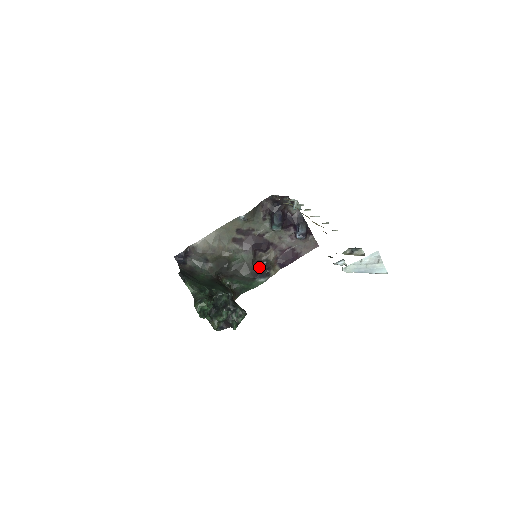
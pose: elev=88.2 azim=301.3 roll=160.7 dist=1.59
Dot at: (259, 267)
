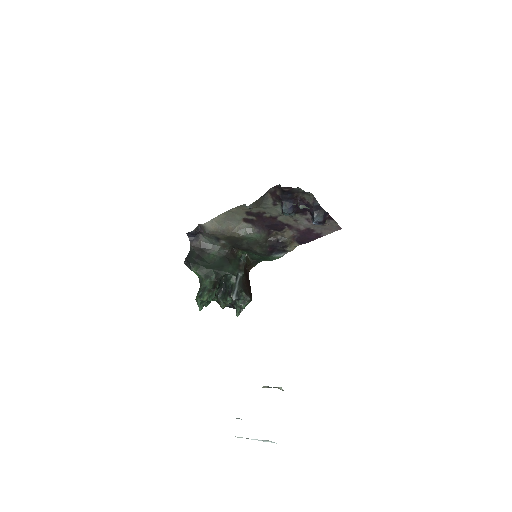
Dot at: (274, 245)
